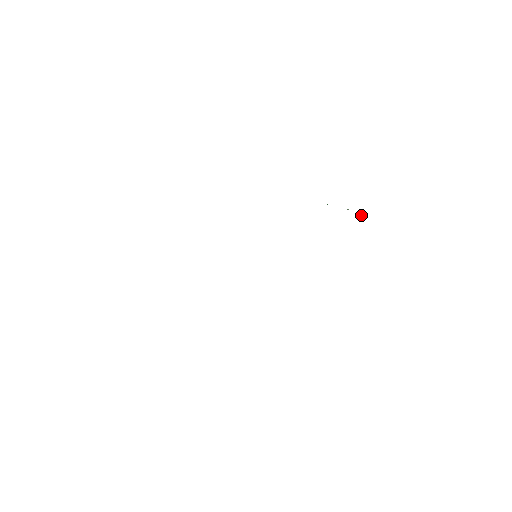
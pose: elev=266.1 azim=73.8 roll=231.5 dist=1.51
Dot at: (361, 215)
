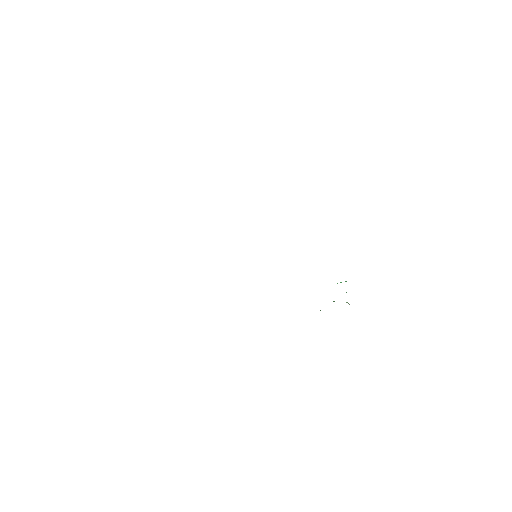
Dot at: occluded
